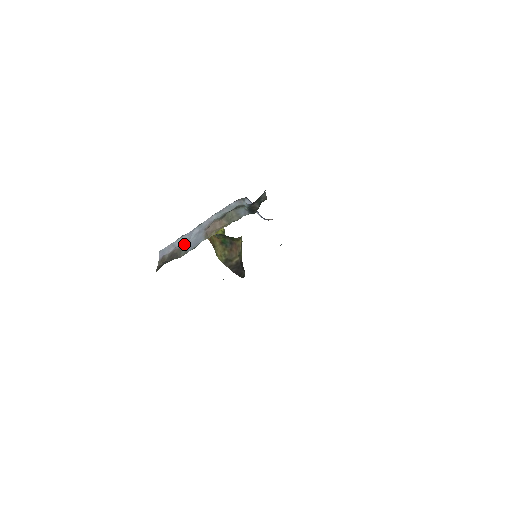
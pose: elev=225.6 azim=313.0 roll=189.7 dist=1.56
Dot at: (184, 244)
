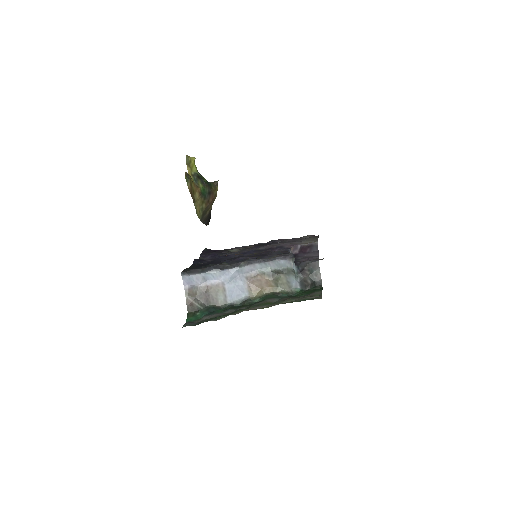
Dot at: (220, 286)
